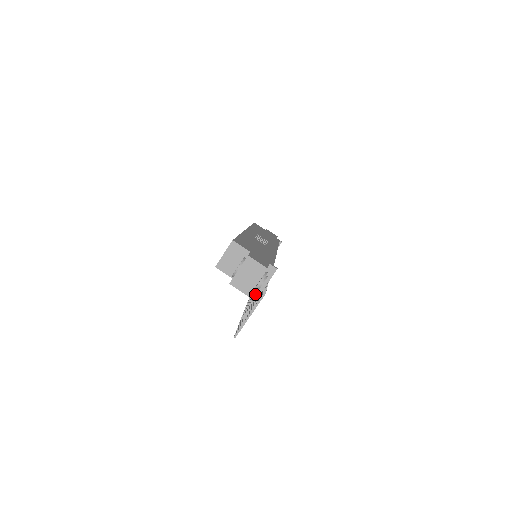
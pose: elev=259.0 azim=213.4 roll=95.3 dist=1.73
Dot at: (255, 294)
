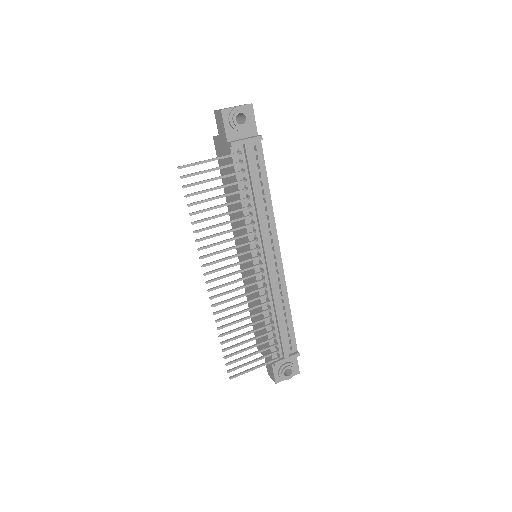
Dot at: (228, 257)
